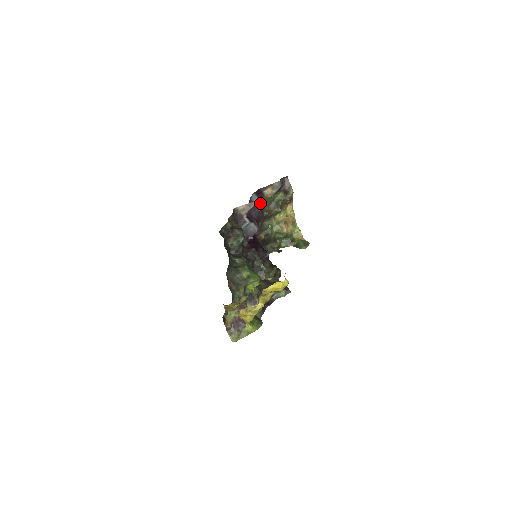
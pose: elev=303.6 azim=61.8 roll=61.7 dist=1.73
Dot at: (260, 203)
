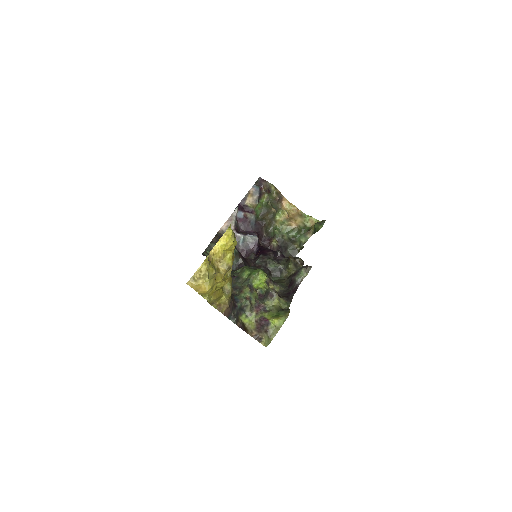
Dot at: (250, 216)
